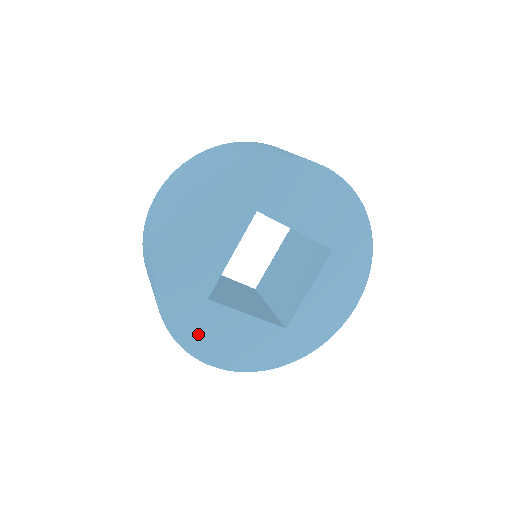
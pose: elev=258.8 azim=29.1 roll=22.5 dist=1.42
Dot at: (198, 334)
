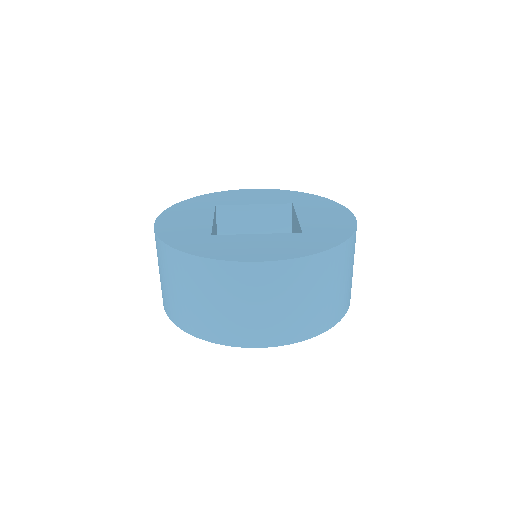
Dot at: (185, 209)
